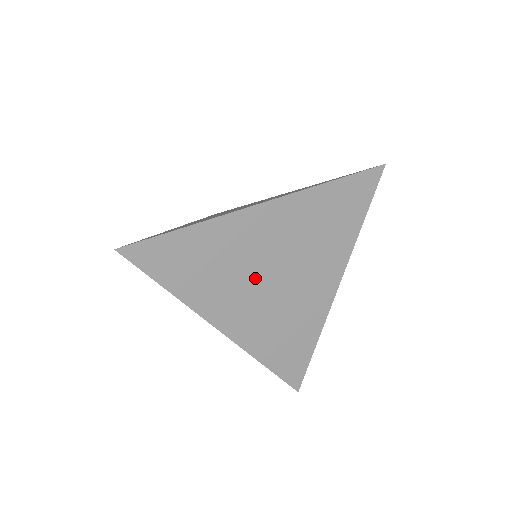
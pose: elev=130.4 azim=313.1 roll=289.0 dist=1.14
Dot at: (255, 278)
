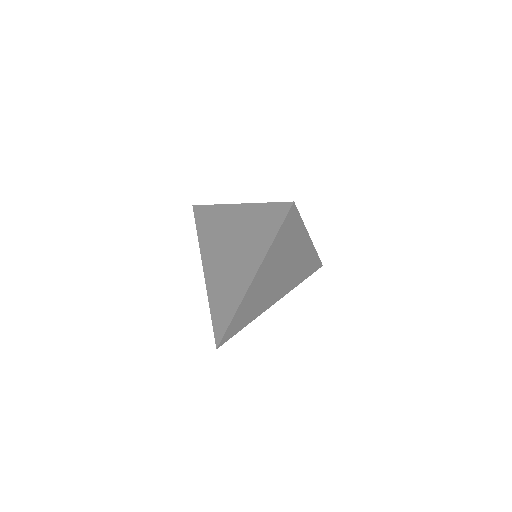
Dot at: (272, 286)
